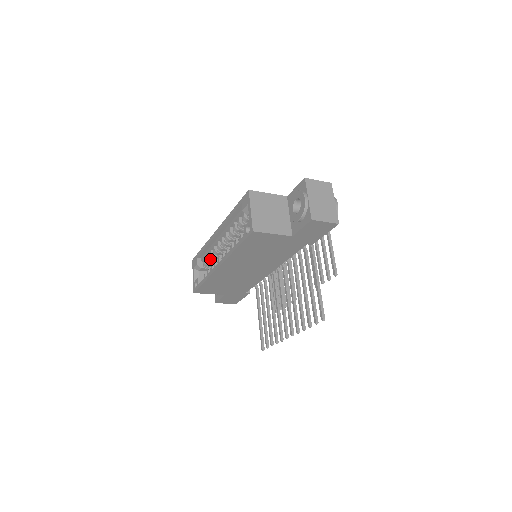
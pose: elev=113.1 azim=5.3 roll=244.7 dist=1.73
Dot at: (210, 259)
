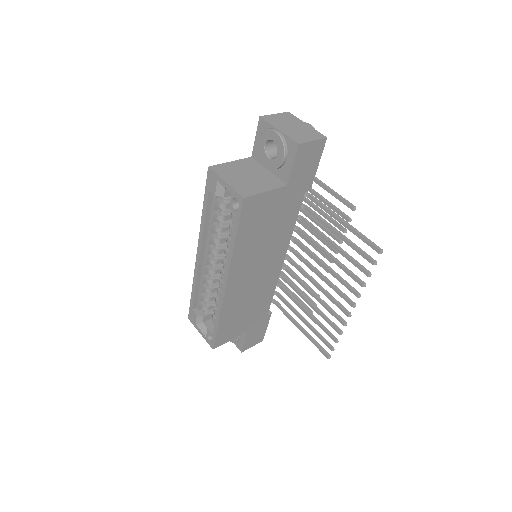
Dot at: (208, 297)
